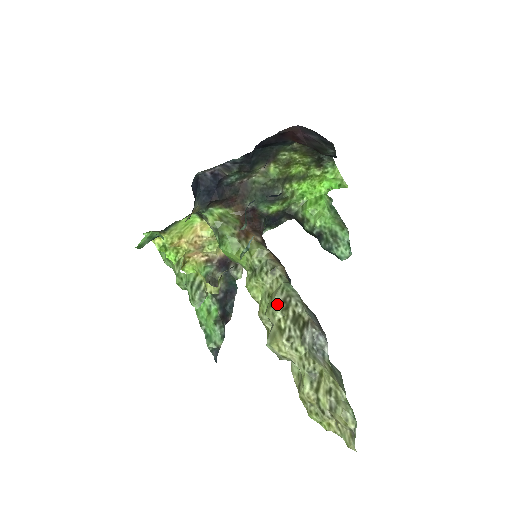
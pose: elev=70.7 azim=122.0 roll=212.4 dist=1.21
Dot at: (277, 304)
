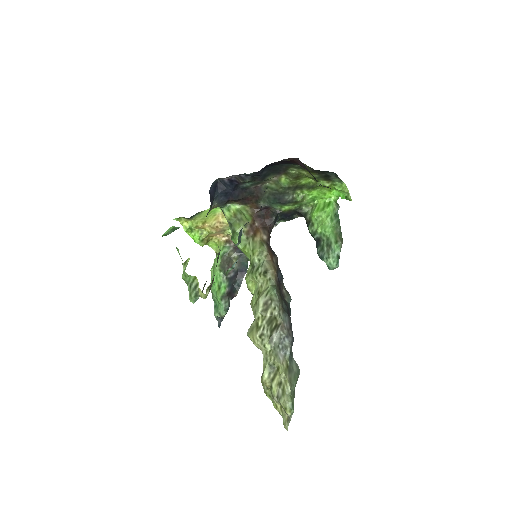
Dot at: (259, 305)
